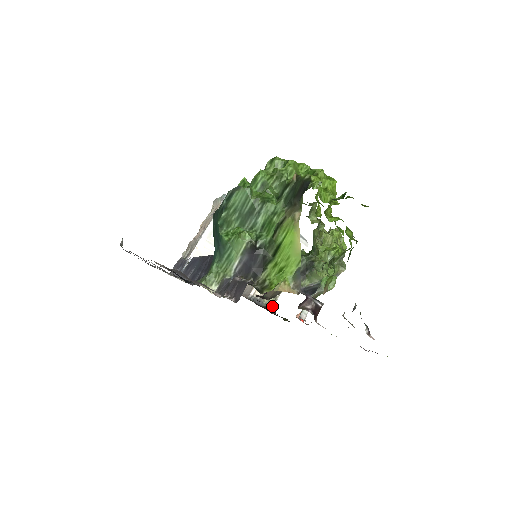
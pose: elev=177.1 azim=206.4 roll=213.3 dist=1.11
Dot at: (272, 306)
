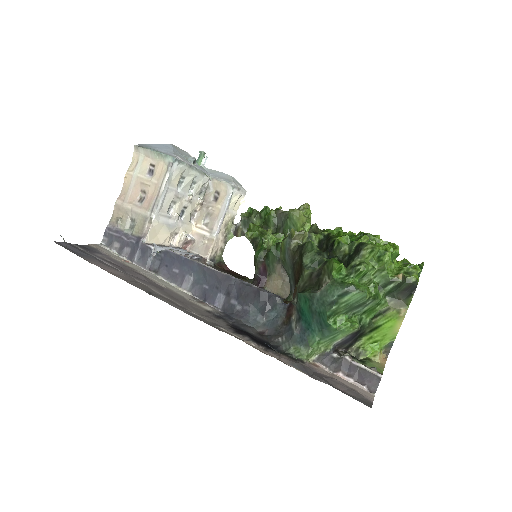
Dot at: (221, 260)
